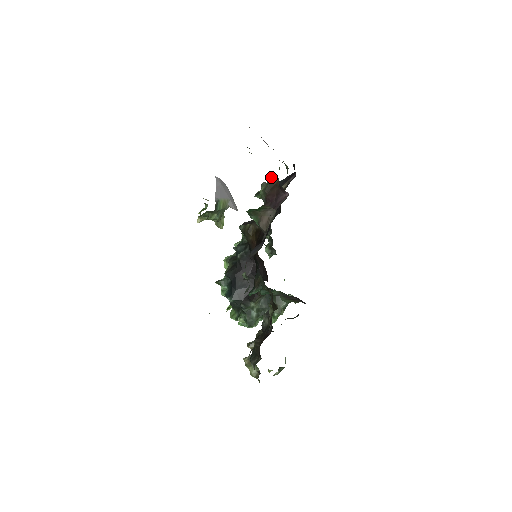
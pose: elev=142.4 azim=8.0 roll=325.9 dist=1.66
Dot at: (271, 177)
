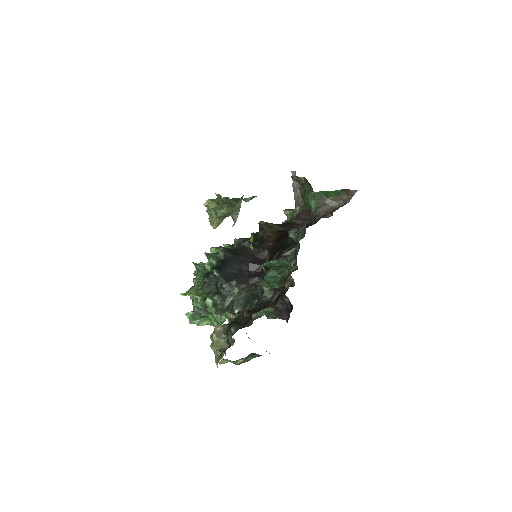
Dot at: occluded
